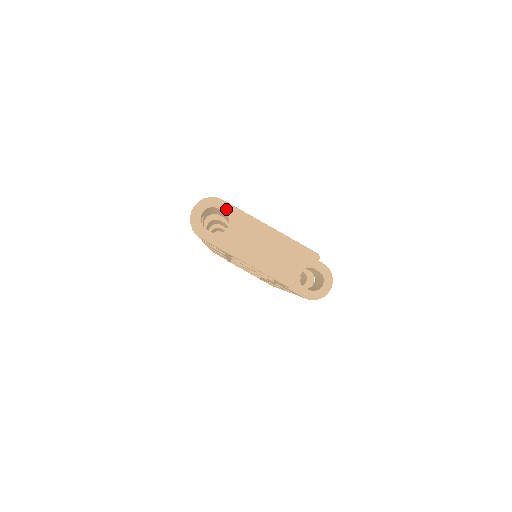
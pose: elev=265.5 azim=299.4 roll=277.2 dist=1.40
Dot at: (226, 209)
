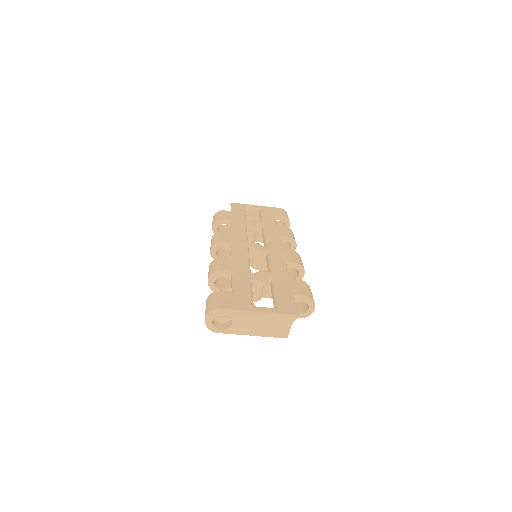
Dot at: (226, 314)
